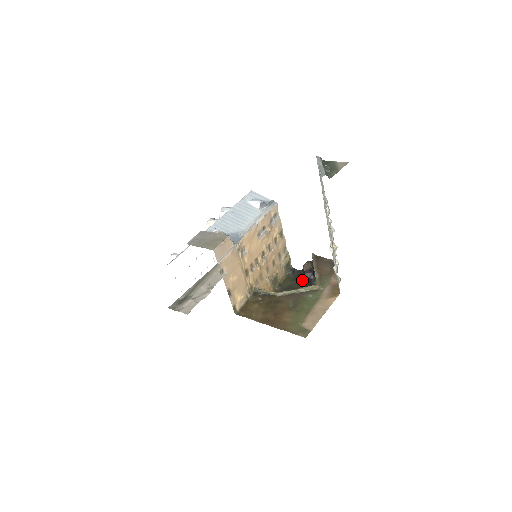
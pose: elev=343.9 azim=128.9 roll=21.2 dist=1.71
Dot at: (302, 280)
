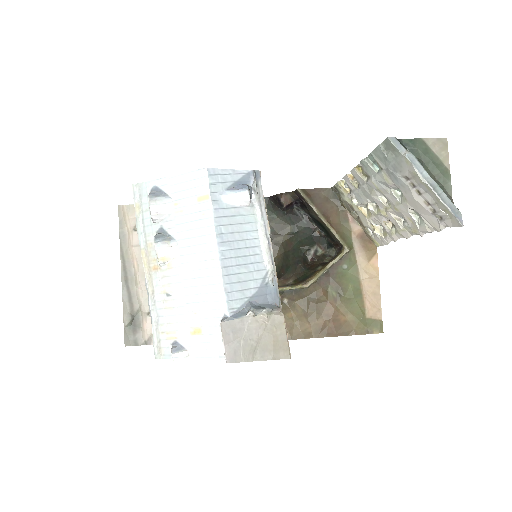
Dot at: (283, 217)
